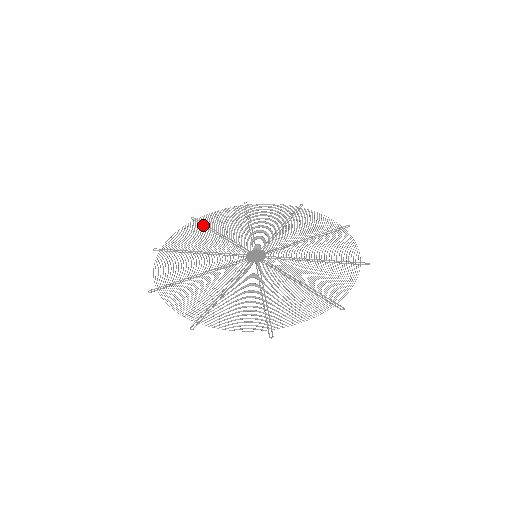
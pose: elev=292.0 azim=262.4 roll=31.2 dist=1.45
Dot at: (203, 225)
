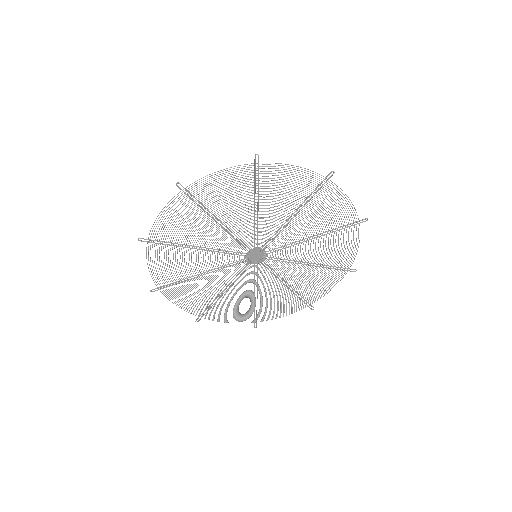
Dot at: (207, 308)
